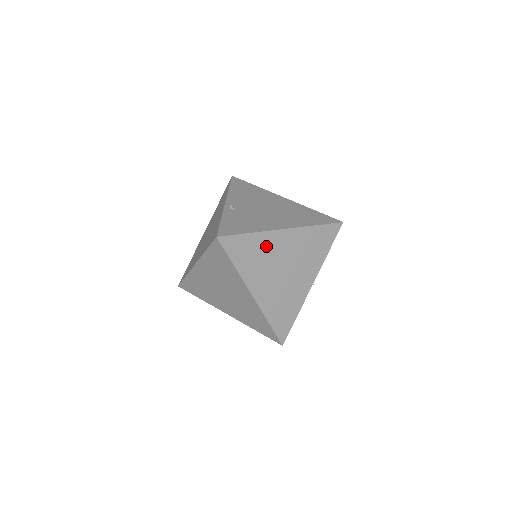
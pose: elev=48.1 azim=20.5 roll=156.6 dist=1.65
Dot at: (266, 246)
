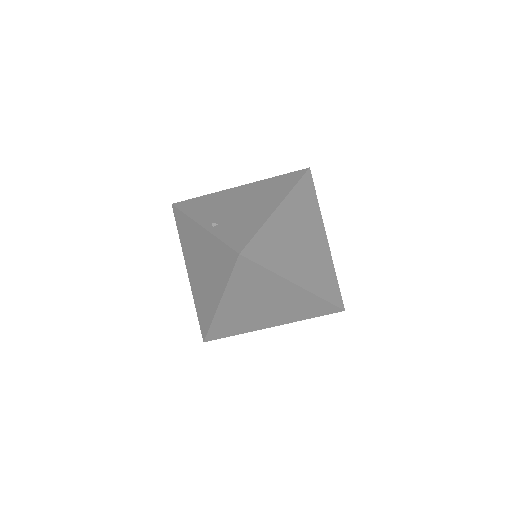
Dot at: (277, 232)
